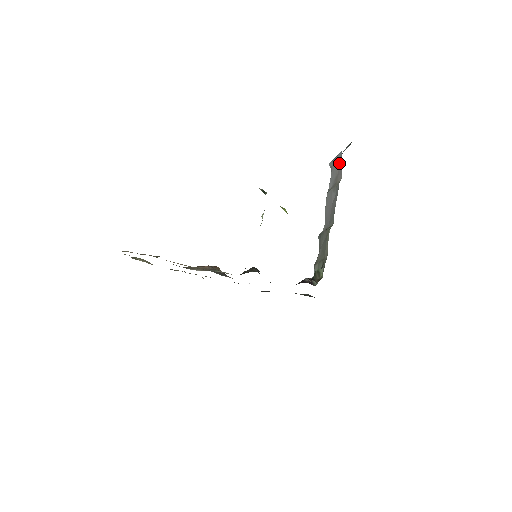
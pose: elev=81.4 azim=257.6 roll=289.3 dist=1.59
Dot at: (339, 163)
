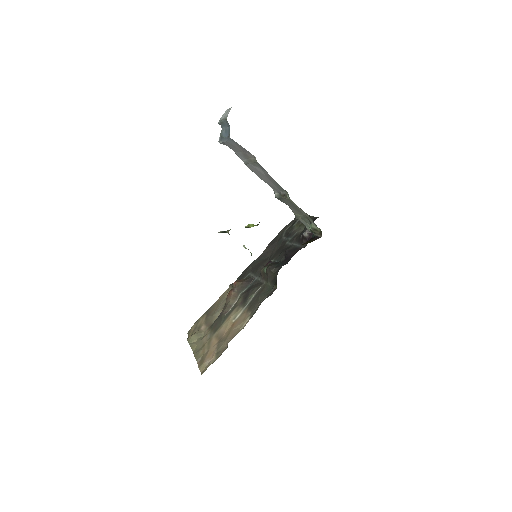
Dot at: (237, 146)
